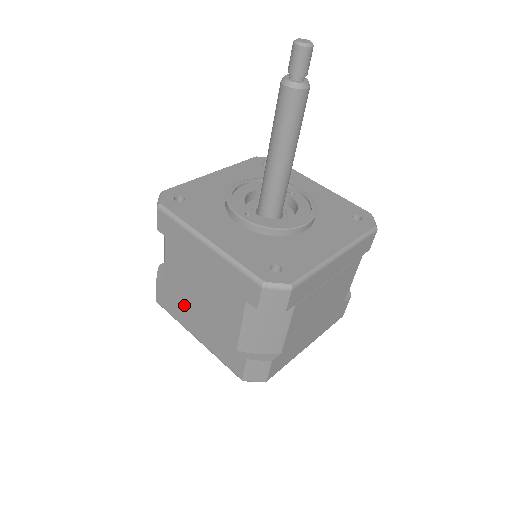
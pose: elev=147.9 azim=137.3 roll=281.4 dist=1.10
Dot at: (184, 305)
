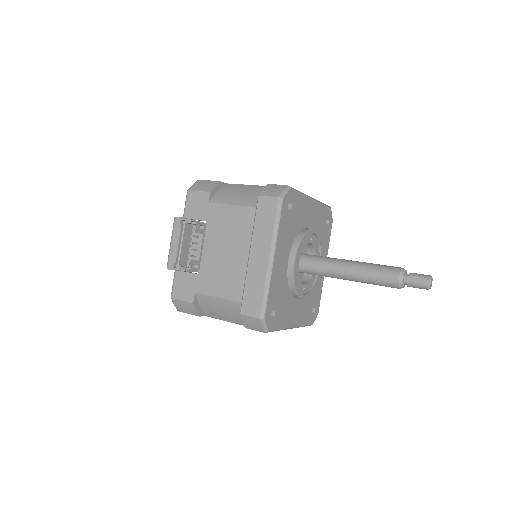
Dot at: occluded
